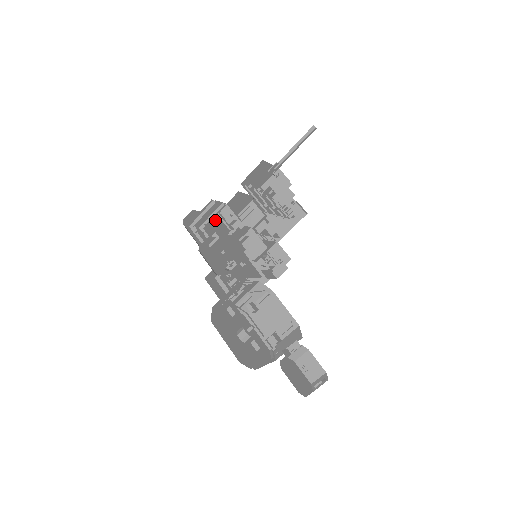
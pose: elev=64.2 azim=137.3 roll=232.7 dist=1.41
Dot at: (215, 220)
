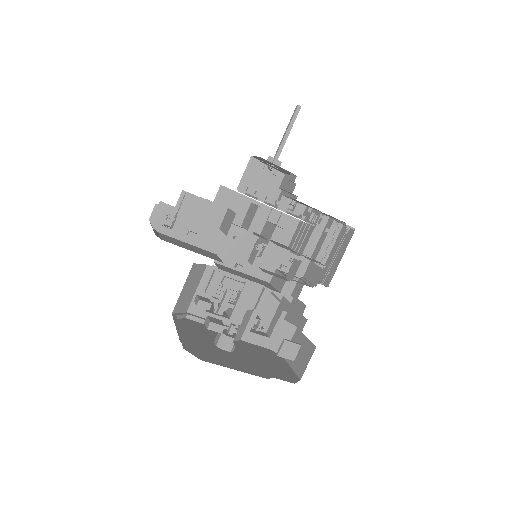
Dot at: occluded
